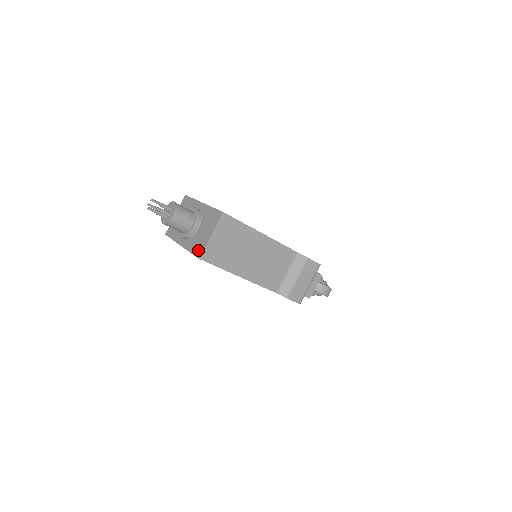
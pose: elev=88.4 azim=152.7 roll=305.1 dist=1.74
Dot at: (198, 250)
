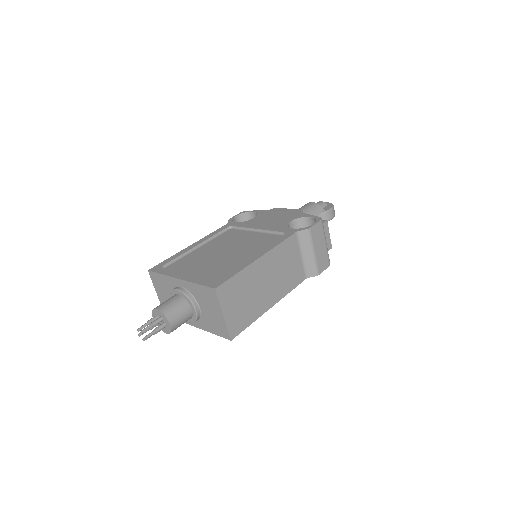
Dot at: (222, 332)
